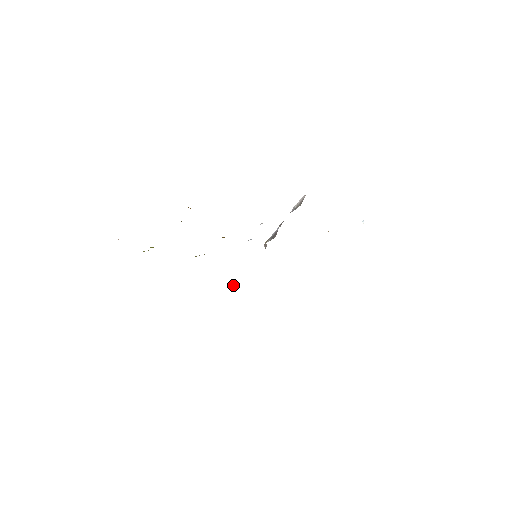
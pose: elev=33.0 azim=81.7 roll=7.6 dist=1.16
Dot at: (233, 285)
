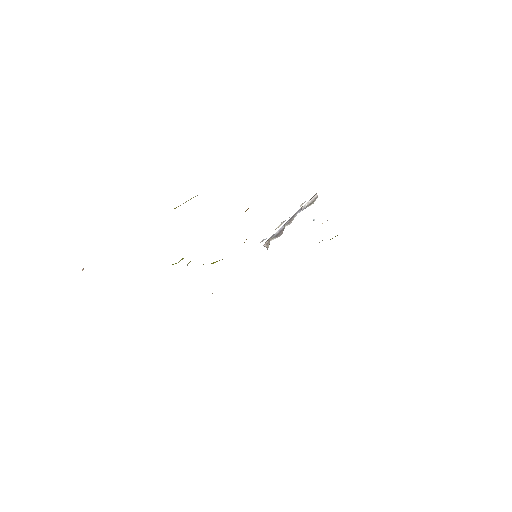
Dot at: occluded
